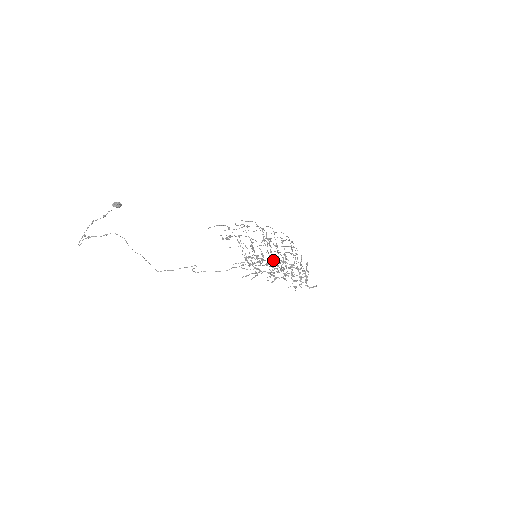
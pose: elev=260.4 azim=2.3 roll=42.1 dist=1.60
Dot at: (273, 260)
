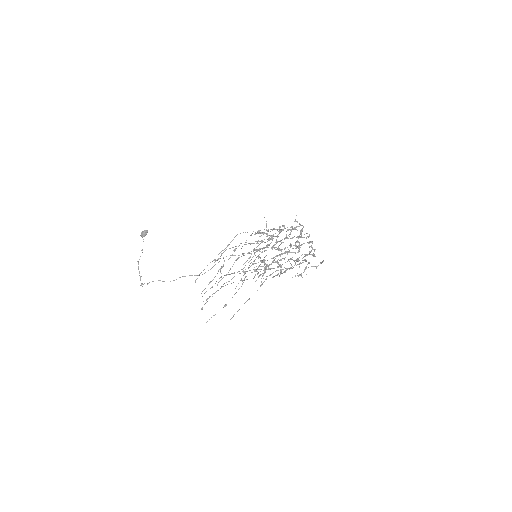
Dot at: (275, 247)
